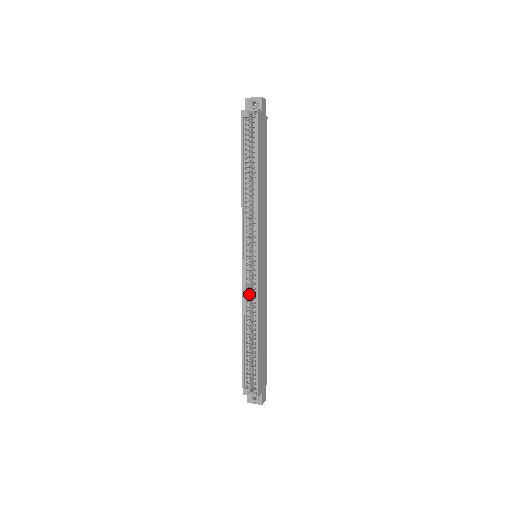
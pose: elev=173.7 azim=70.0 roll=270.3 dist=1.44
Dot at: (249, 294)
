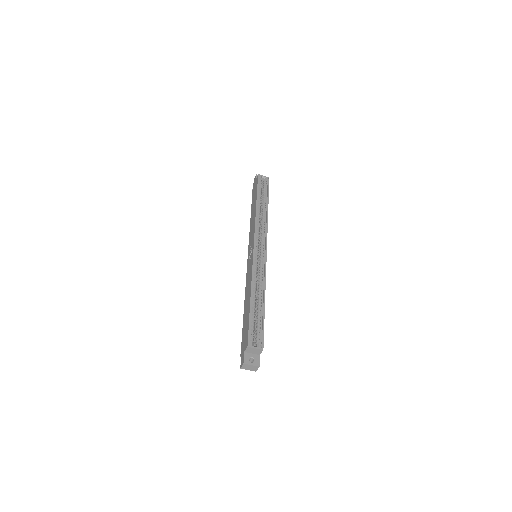
Dot at: occluded
